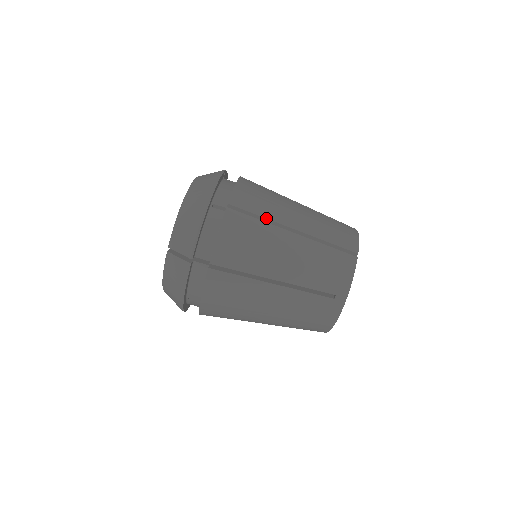
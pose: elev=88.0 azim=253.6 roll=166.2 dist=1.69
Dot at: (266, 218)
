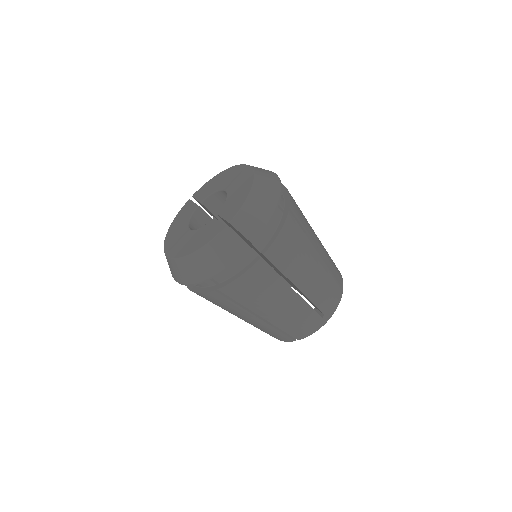
Dot at: occluded
